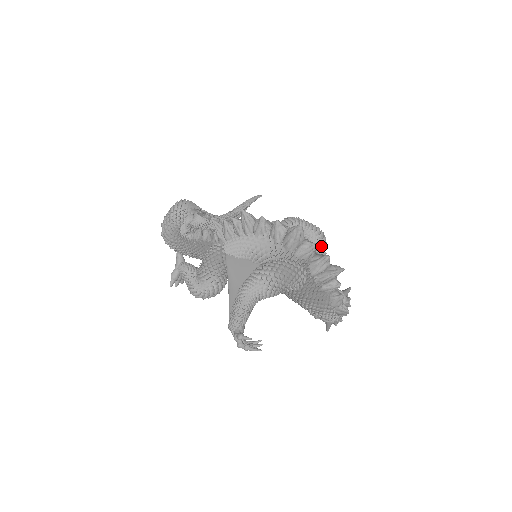
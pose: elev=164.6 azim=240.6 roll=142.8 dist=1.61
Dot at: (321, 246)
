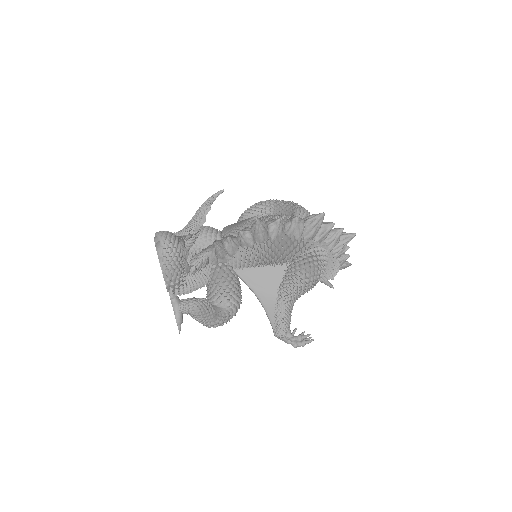
Dot at: occluded
